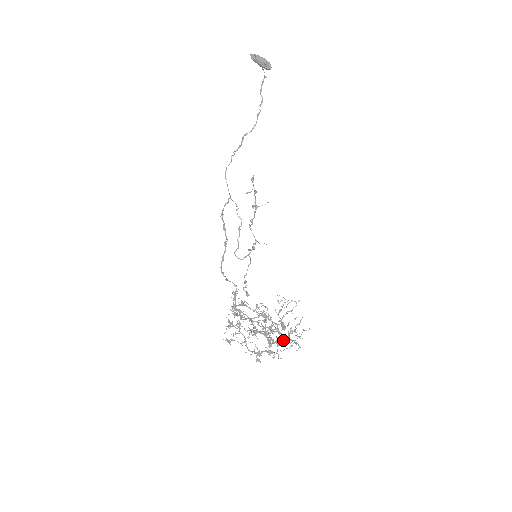
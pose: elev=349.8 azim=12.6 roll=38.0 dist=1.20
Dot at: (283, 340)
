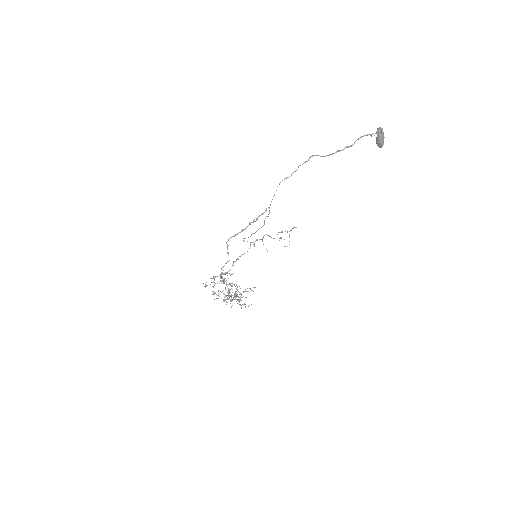
Dot at: occluded
